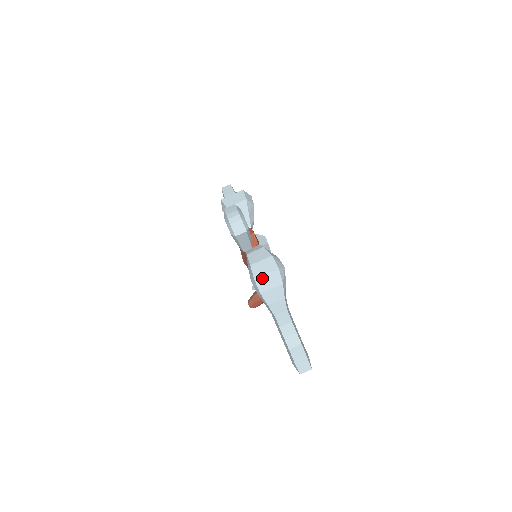
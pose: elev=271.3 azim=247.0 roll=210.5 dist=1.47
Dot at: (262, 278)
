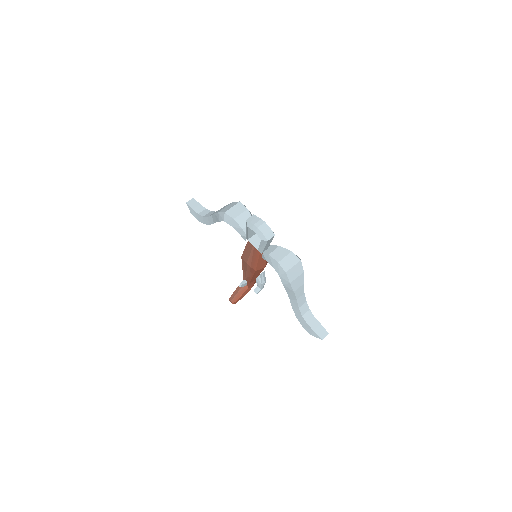
Dot at: (291, 271)
